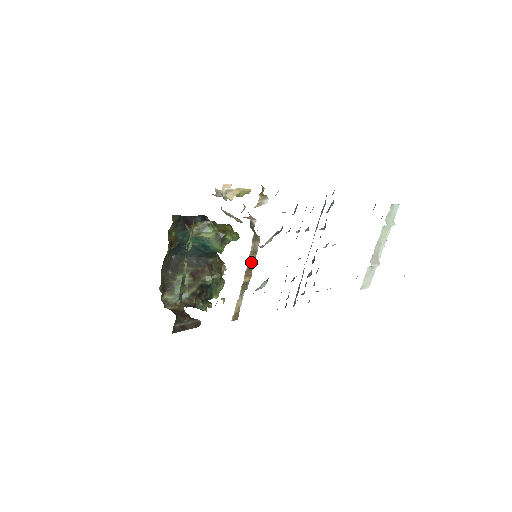
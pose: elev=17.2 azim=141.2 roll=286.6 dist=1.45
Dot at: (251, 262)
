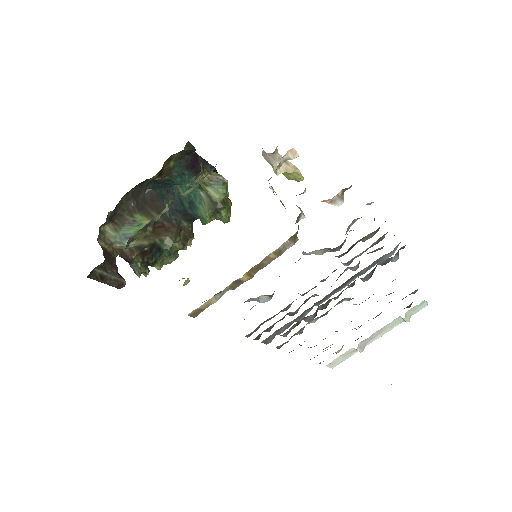
Dot at: (266, 261)
